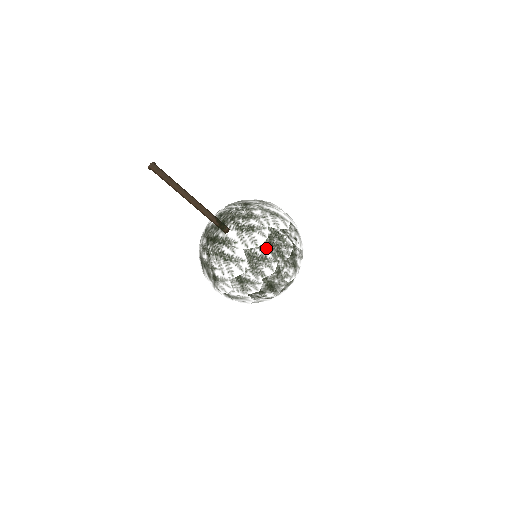
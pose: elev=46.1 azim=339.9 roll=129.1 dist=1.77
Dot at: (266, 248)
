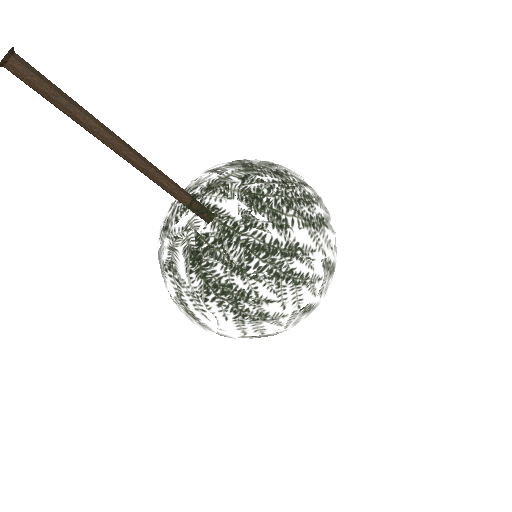
Dot at: (335, 250)
